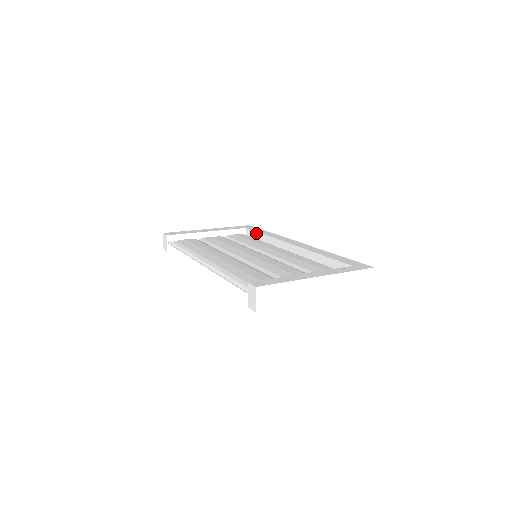
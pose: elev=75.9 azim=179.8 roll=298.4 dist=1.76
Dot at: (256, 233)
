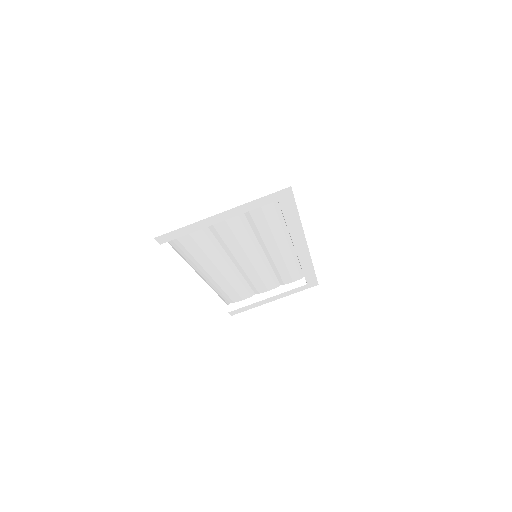
Dot at: occluded
